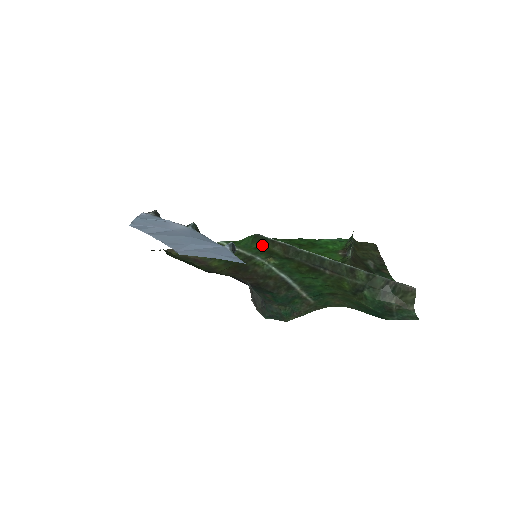
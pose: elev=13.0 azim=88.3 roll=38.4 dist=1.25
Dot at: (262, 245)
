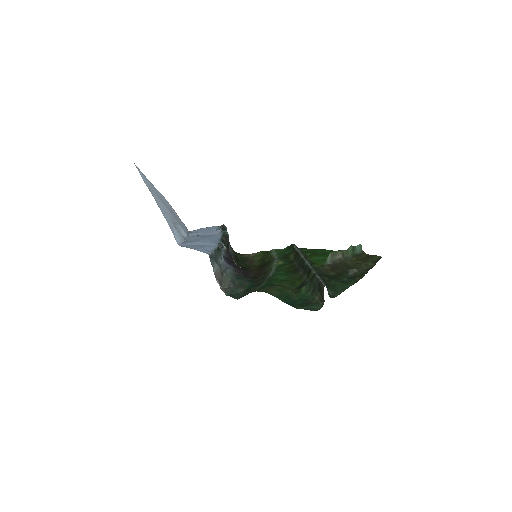
Dot at: (289, 252)
